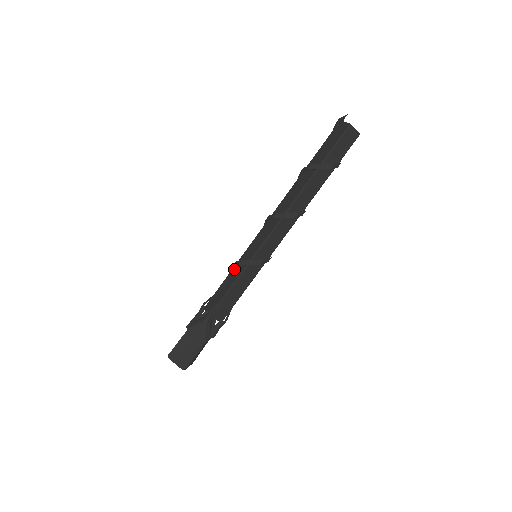
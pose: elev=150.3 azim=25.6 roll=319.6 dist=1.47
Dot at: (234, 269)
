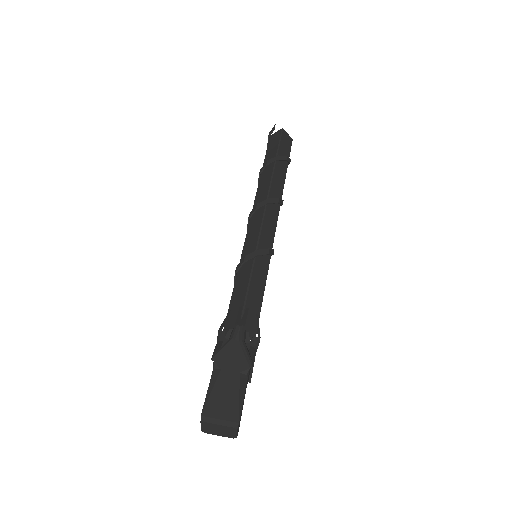
Dot at: (238, 275)
